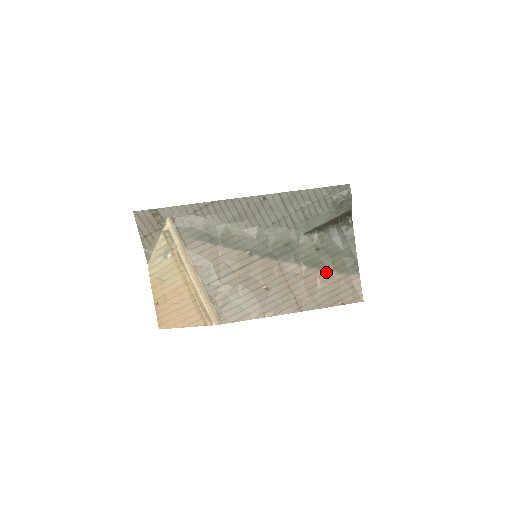
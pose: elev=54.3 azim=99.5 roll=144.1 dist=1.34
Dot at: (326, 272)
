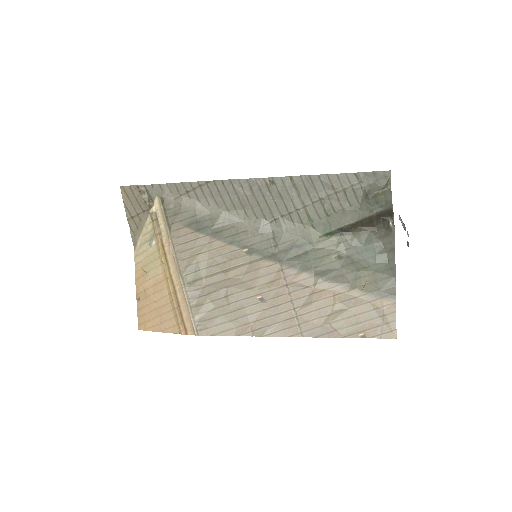
Dot at: (347, 289)
